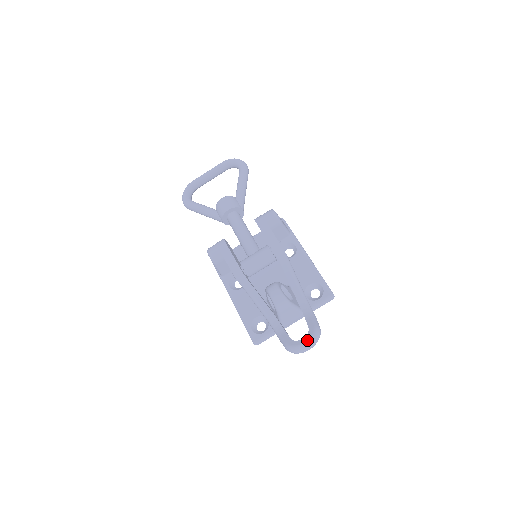
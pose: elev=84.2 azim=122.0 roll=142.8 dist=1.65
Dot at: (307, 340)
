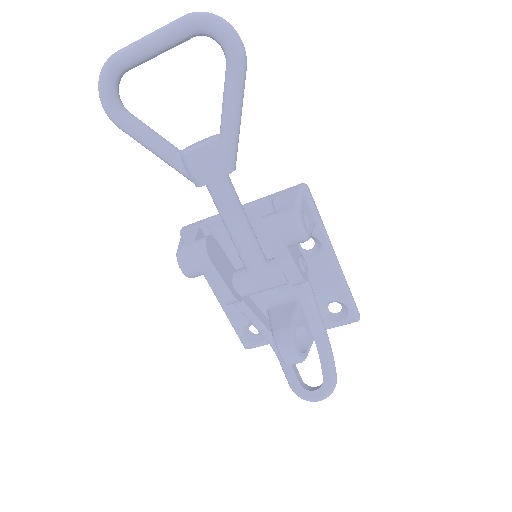
Dot at: (320, 397)
